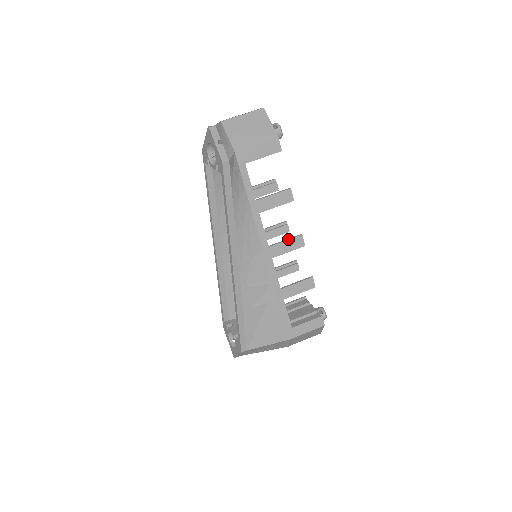
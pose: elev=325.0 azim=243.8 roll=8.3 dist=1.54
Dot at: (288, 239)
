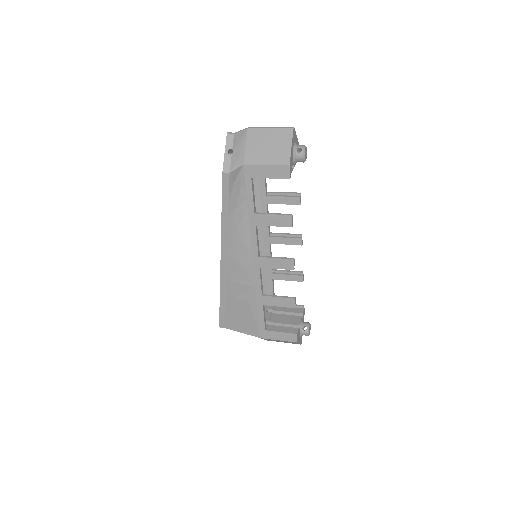
Dot at: (279, 257)
